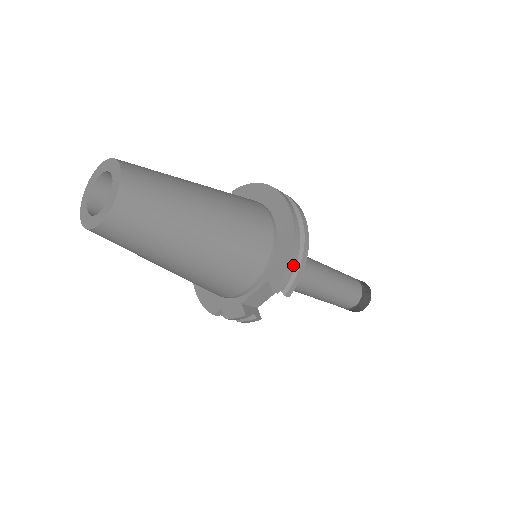
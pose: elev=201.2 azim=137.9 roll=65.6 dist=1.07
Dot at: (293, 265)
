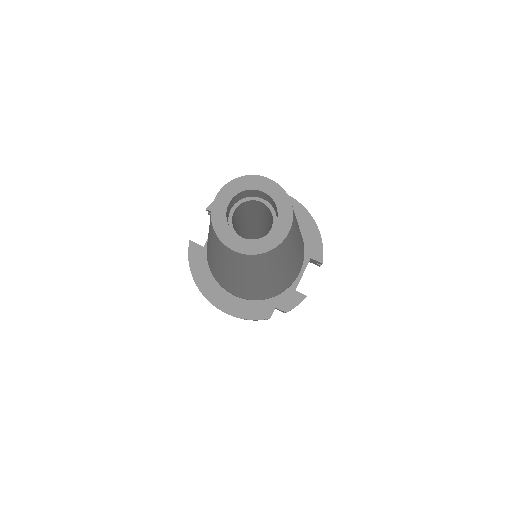
Dot at: occluded
